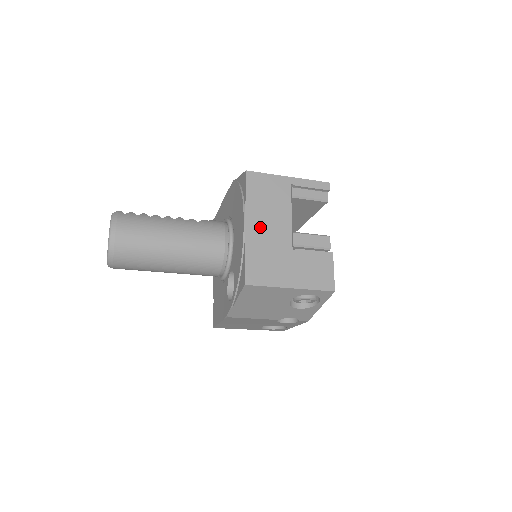
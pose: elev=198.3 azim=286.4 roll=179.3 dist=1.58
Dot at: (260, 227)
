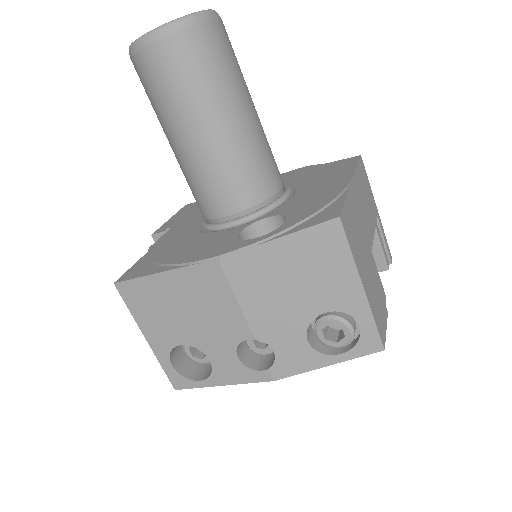
Dot at: (359, 201)
